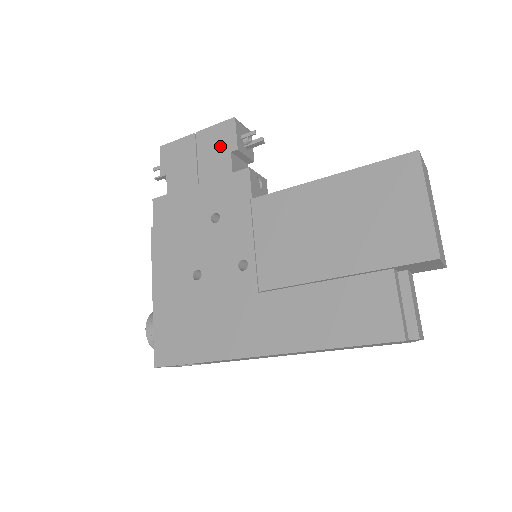
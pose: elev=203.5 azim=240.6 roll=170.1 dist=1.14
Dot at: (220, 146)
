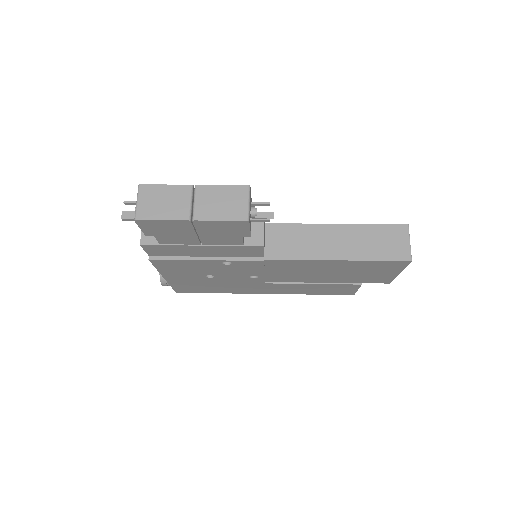
Dot at: (228, 233)
